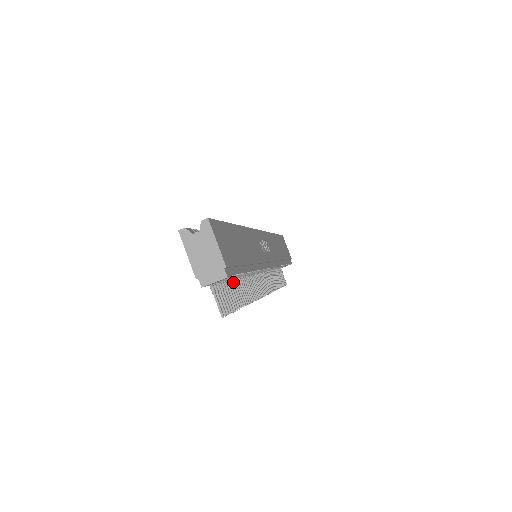
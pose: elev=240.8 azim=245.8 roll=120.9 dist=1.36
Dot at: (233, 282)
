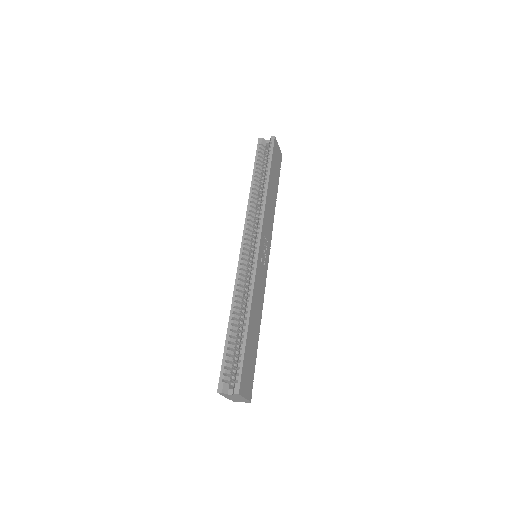
Dot at: occluded
